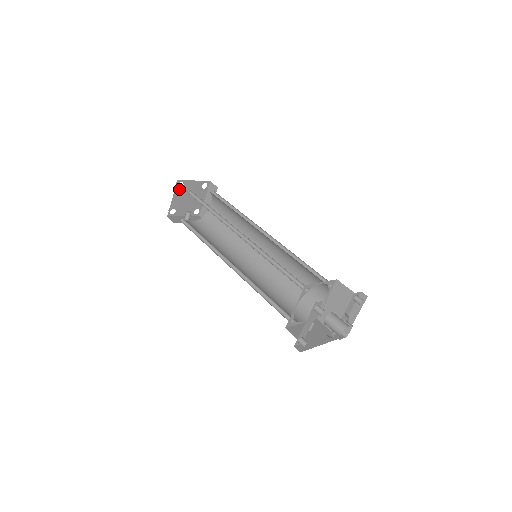
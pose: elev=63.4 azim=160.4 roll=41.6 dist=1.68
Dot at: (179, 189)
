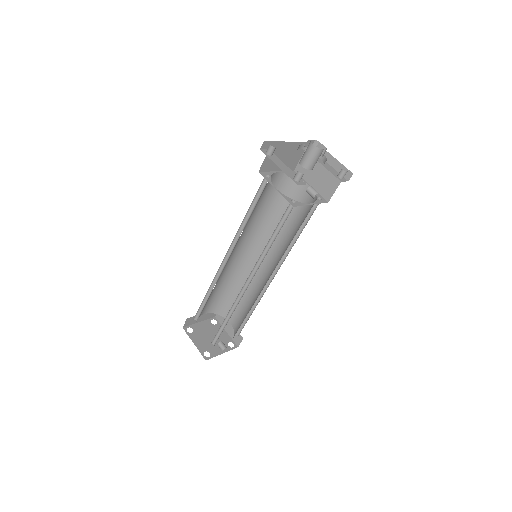
Dot at: (192, 334)
